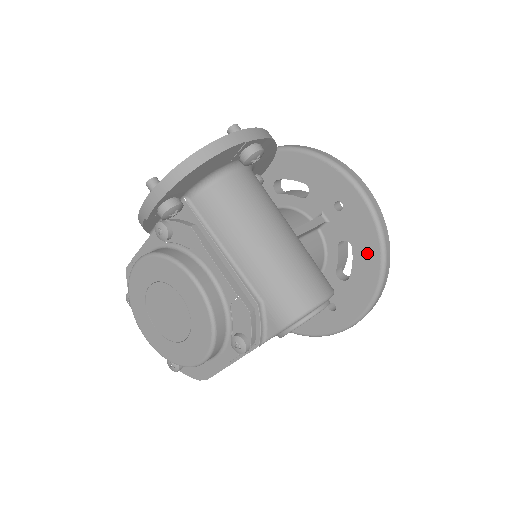
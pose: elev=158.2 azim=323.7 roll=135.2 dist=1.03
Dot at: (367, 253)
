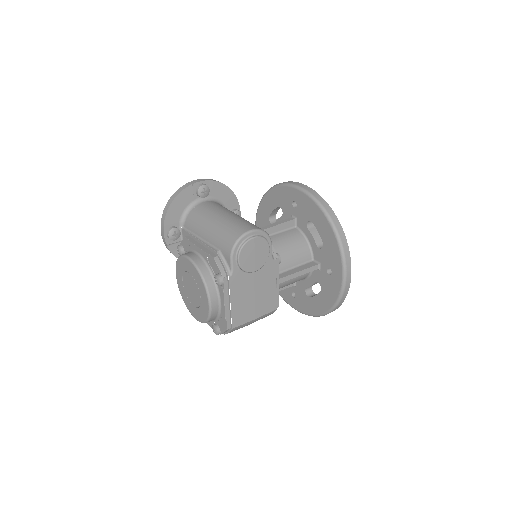
Dot at: (319, 219)
